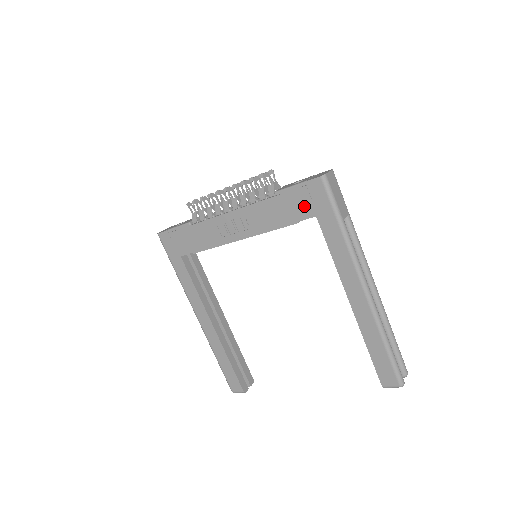
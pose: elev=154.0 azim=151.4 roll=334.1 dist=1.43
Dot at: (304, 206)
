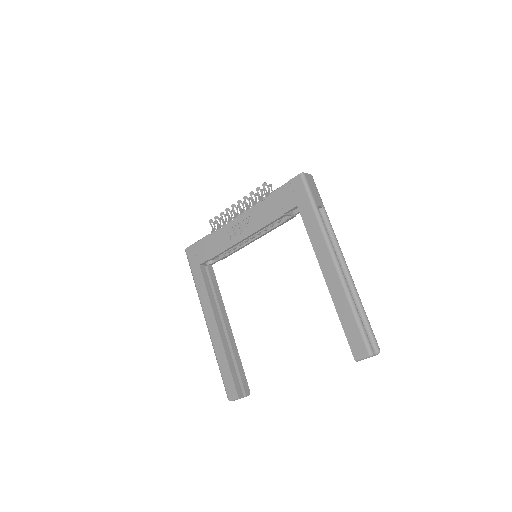
Dot at: (289, 199)
